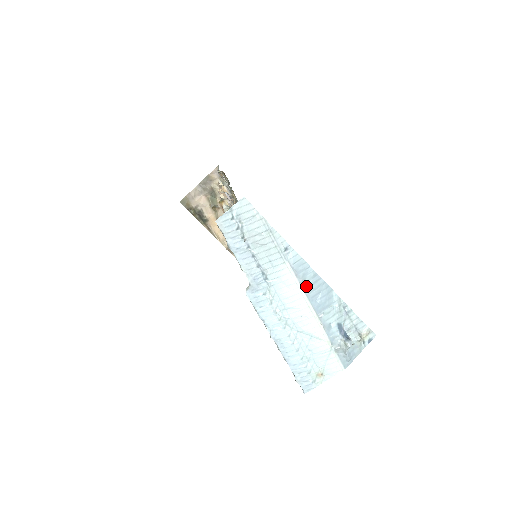
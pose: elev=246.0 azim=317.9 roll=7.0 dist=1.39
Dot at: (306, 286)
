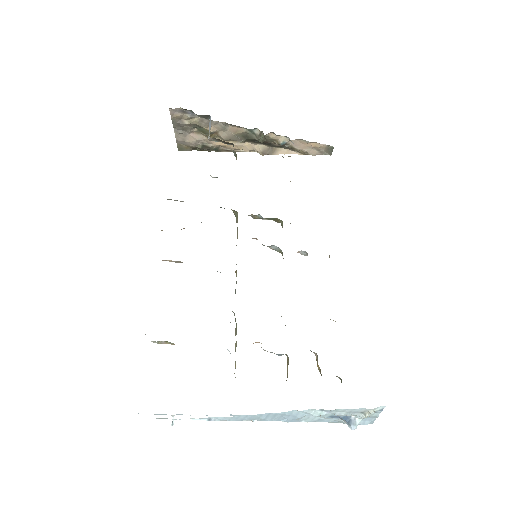
Dot at: (261, 420)
